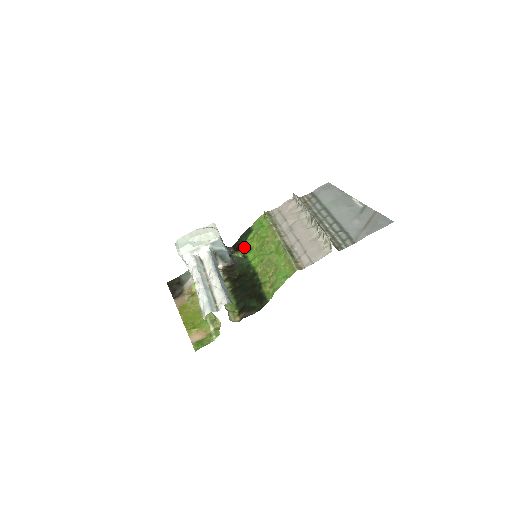
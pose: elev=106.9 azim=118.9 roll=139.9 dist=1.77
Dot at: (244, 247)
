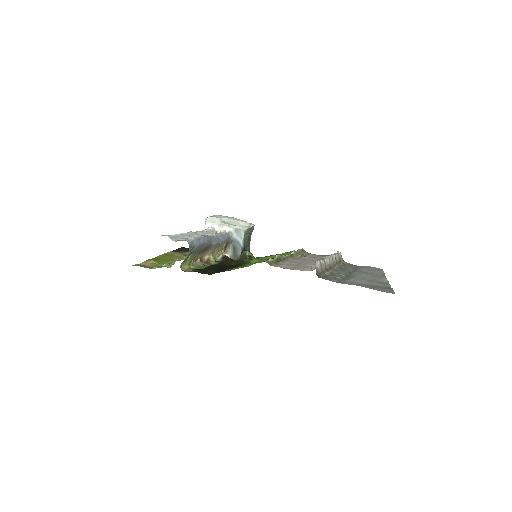
Dot at: (260, 258)
